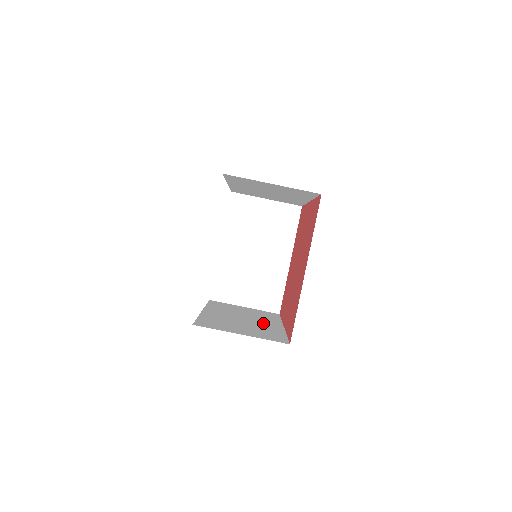
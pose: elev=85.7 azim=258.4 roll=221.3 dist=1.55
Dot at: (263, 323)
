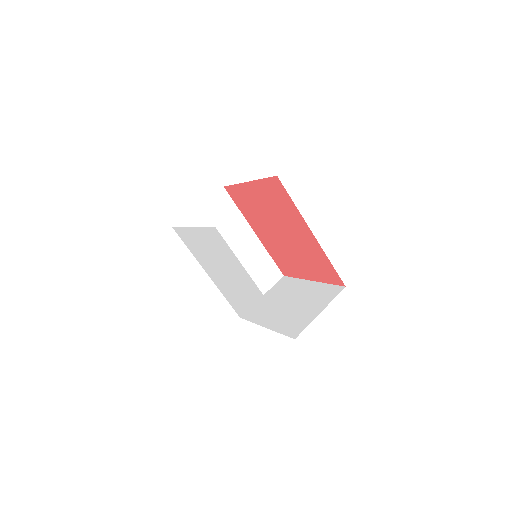
Dot at: occluded
